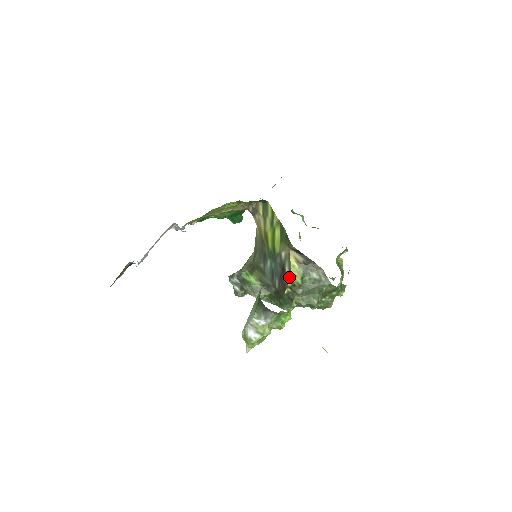
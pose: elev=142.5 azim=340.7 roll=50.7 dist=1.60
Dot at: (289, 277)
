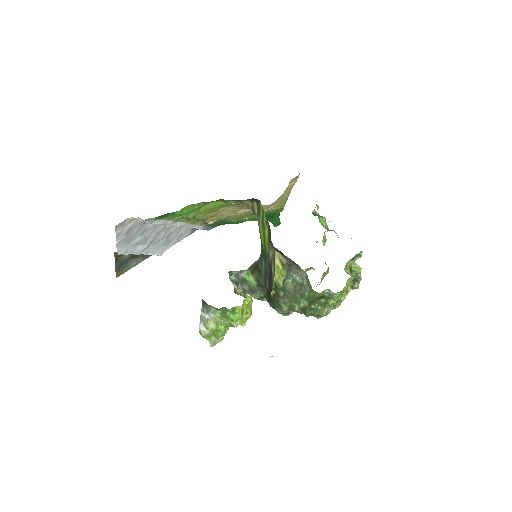
Dot at: (274, 278)
